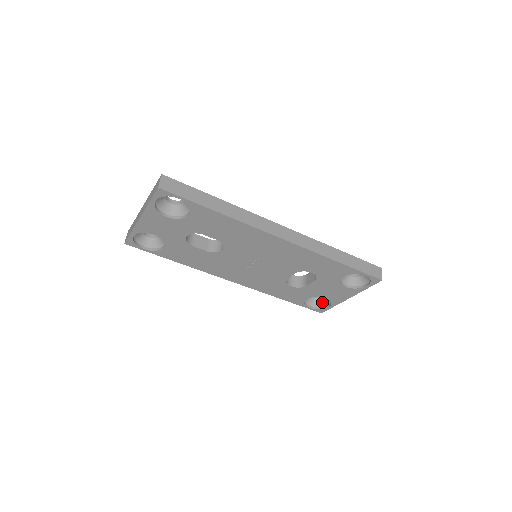
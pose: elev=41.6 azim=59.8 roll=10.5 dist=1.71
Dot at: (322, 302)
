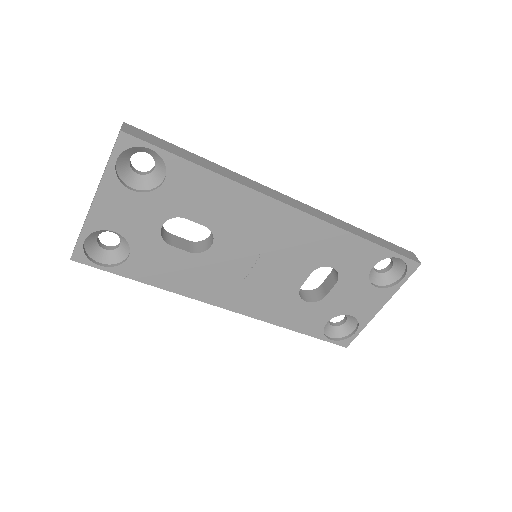
Dot at: (344, 329)
